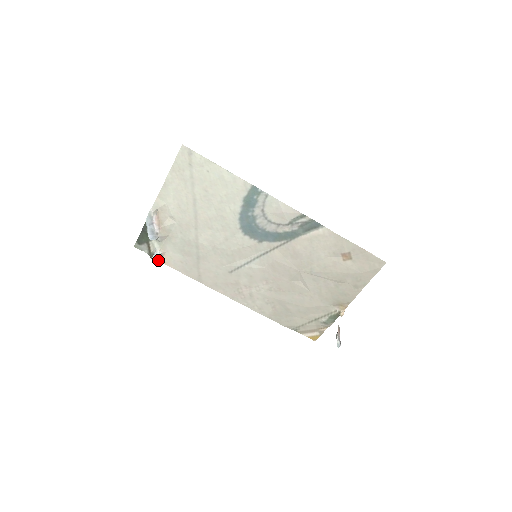
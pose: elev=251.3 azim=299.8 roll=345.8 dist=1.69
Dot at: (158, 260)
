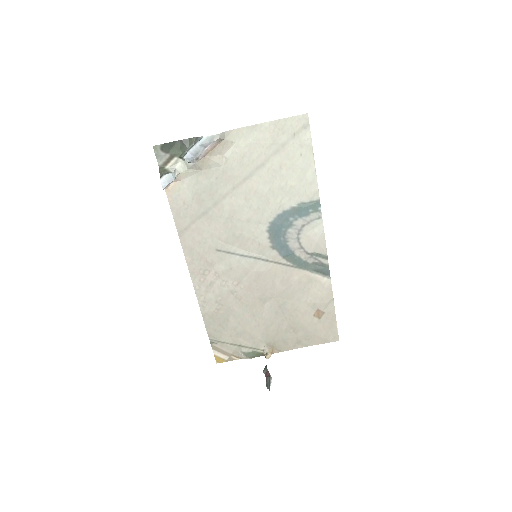
Dot at: (169, 182)
